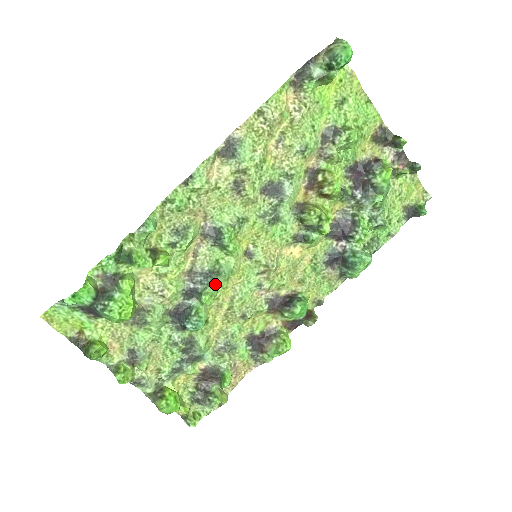
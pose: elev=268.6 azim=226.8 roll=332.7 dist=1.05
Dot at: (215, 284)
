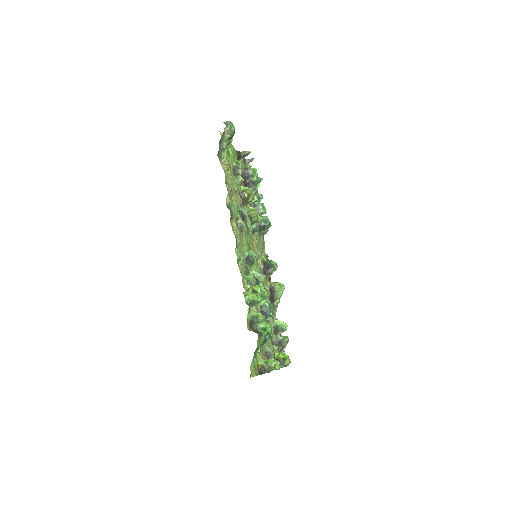
Dot at: (262, 284)
